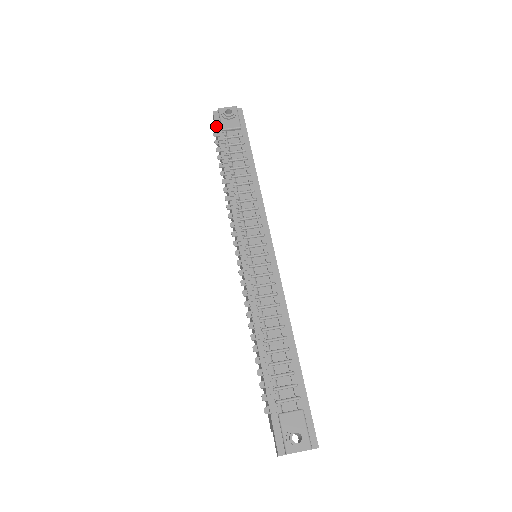
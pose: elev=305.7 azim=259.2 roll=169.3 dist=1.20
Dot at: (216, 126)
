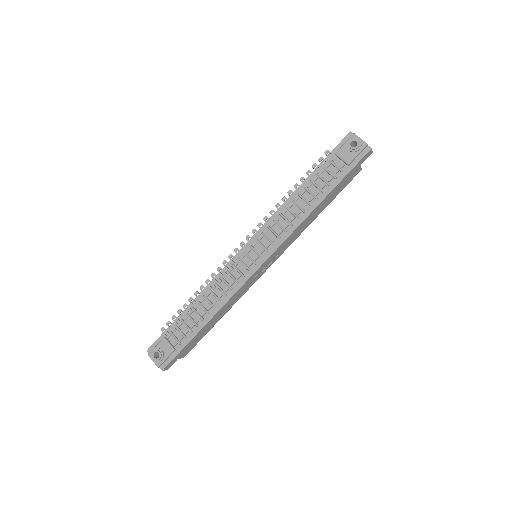
Dot at: (337, 146)
